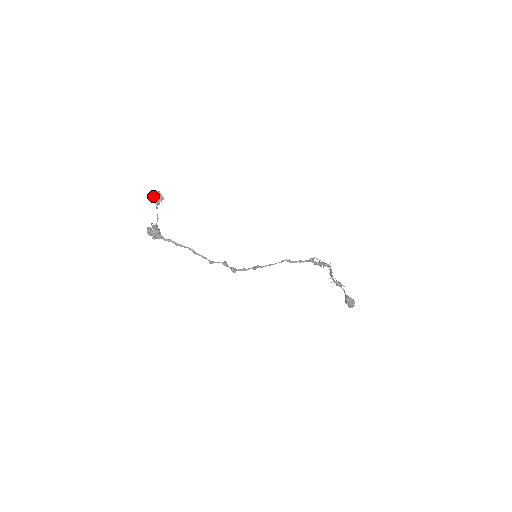
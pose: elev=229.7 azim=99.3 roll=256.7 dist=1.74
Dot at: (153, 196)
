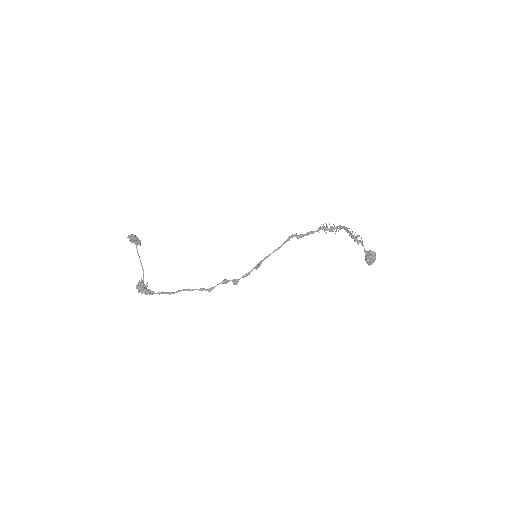
Dot at: occluded
